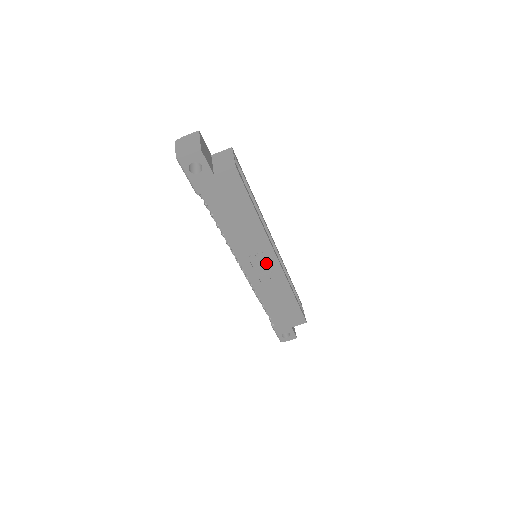
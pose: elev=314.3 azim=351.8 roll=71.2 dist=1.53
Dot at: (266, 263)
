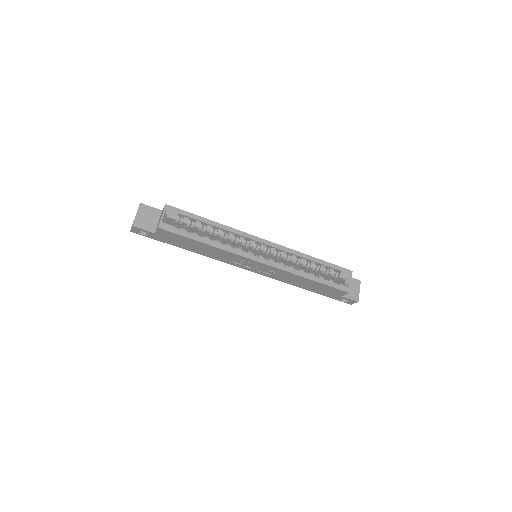
Dot at: (256, 265)
